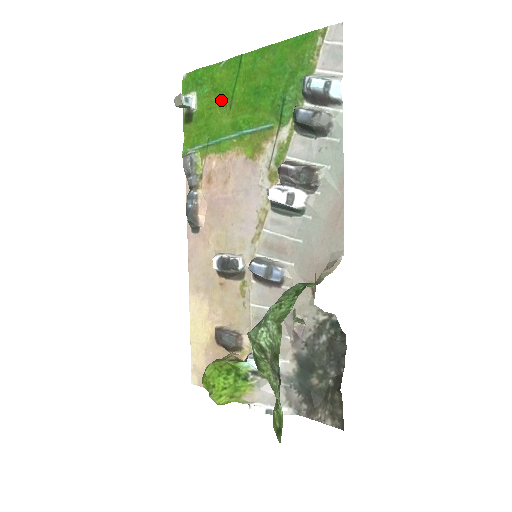
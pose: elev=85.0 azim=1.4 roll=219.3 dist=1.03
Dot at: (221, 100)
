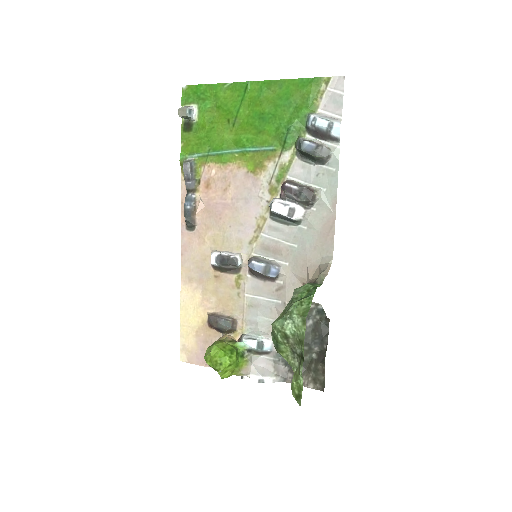
Dot at: (224, 117)
